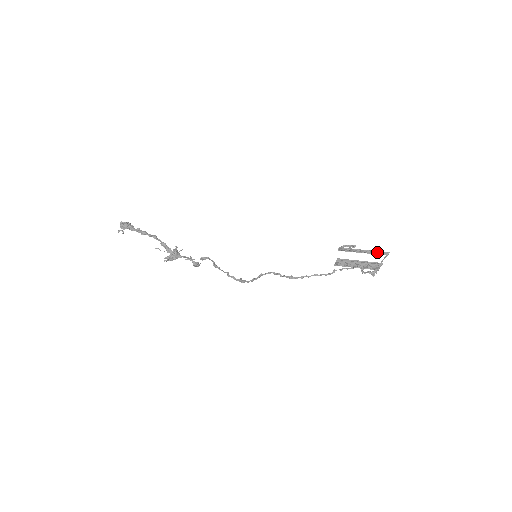
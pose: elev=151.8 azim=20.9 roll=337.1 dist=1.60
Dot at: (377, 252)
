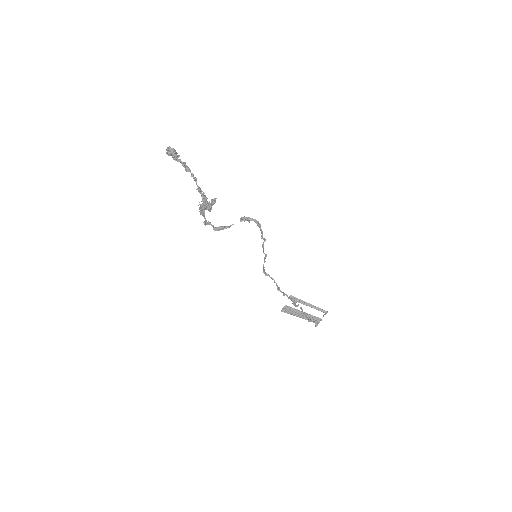
Dot at: (319, 309)
